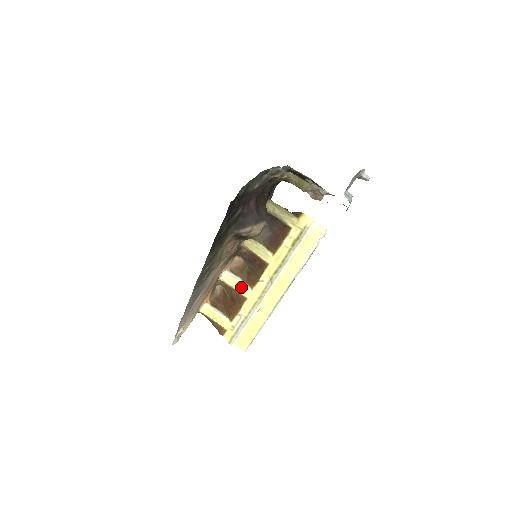
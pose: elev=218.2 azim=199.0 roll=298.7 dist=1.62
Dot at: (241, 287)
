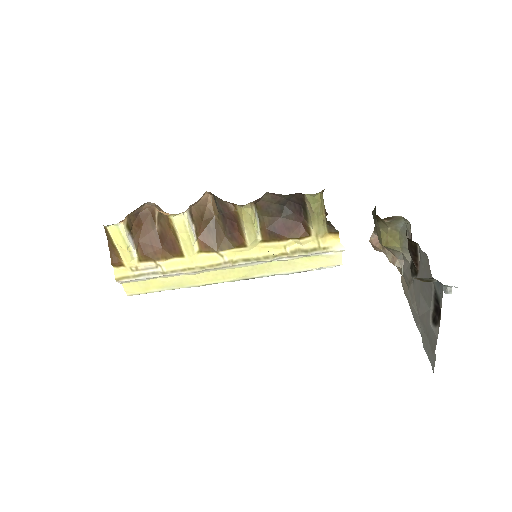
Dot at: (189, 242)
